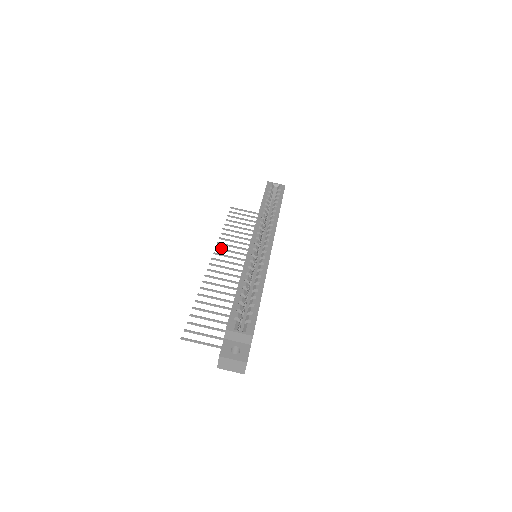
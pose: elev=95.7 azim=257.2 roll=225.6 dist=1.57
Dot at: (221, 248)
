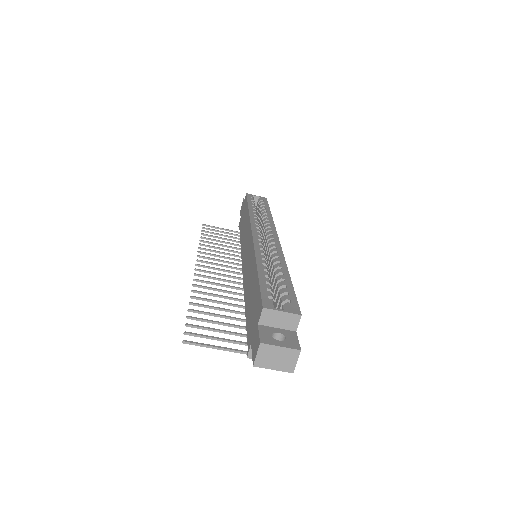
Dot at: (204, 256)
